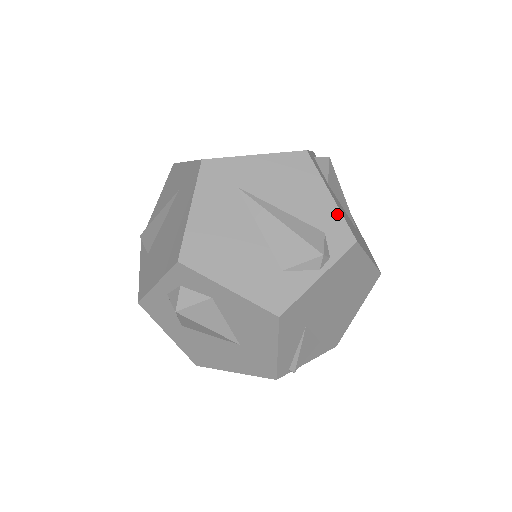
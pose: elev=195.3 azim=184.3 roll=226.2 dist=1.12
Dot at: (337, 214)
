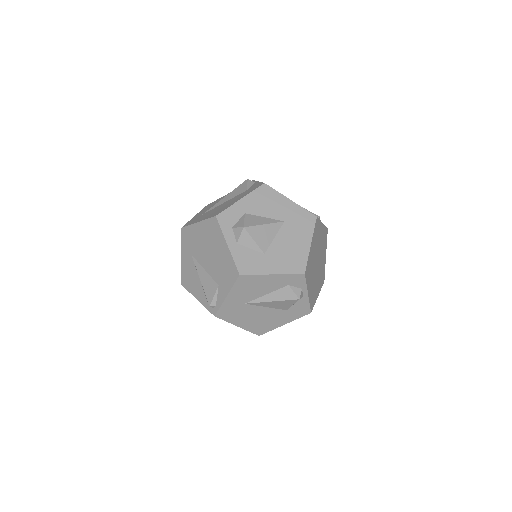
Dot at: occluded
